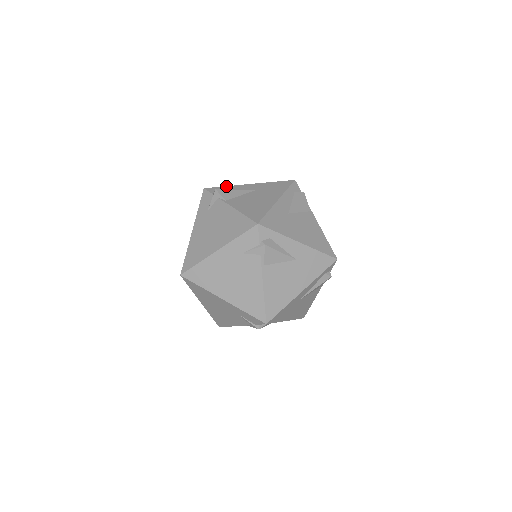
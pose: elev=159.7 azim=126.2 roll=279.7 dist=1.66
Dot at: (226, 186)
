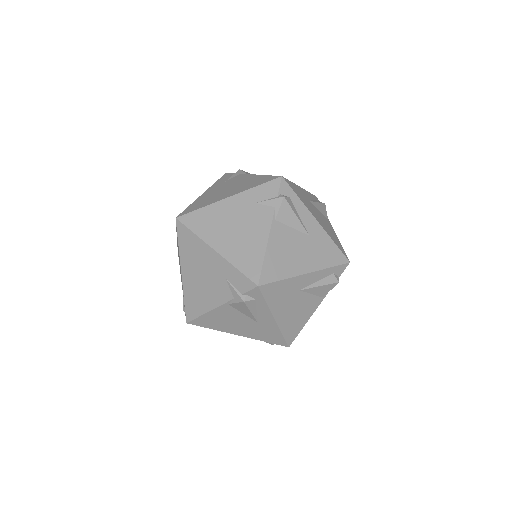
Dot at: occluded
